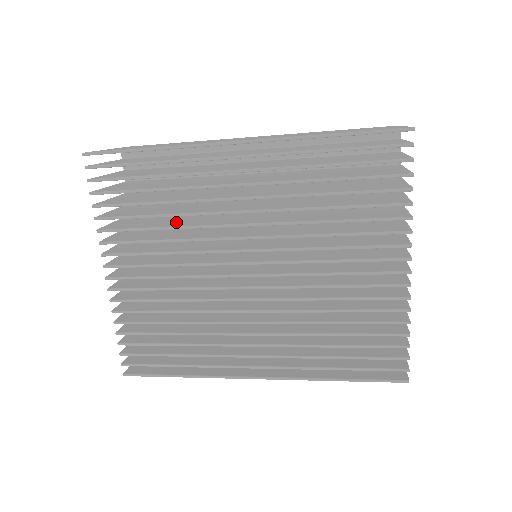
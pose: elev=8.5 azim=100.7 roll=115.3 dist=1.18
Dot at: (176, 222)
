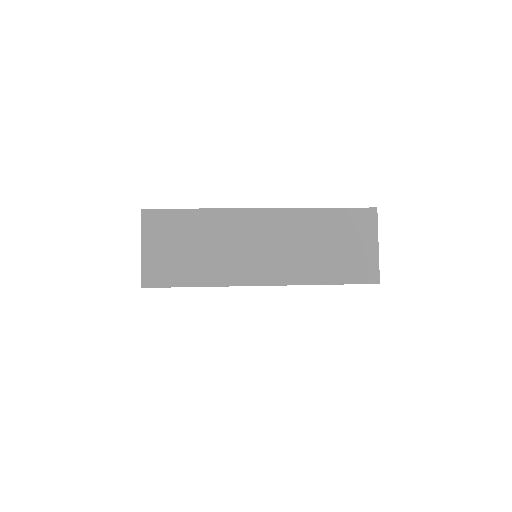
Dot at: occluded
